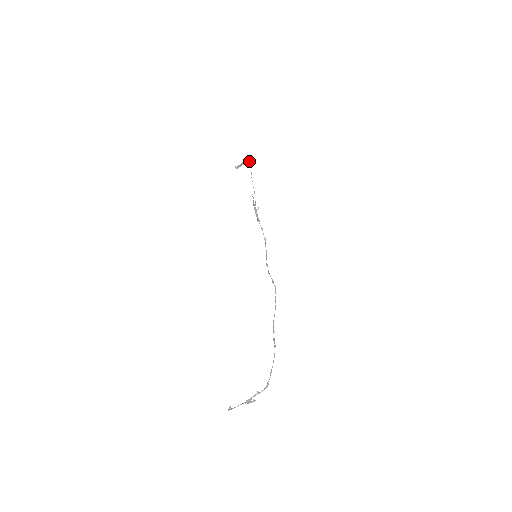
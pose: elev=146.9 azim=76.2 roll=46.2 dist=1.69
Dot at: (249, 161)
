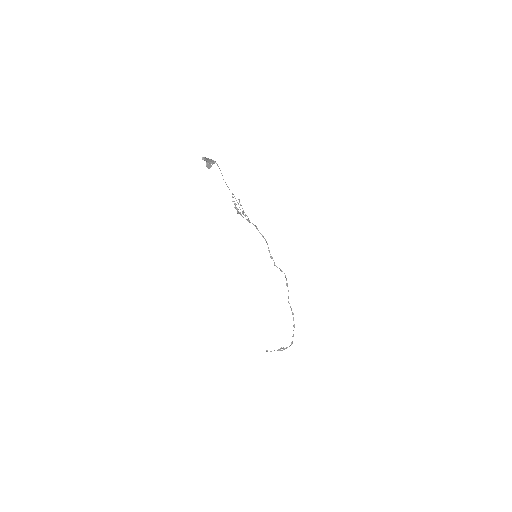
Dot at: (212, 164)
